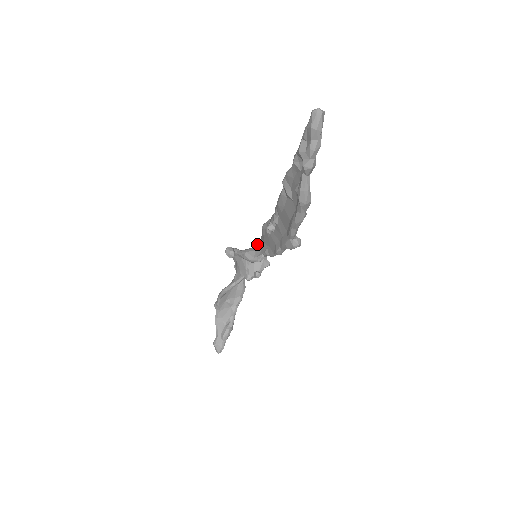
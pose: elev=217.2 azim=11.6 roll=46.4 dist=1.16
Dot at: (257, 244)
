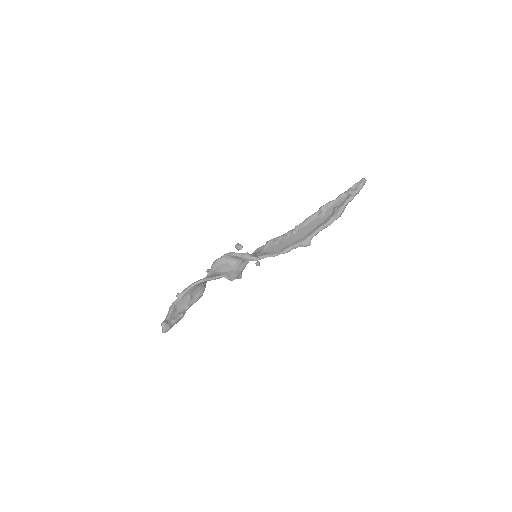
Dot at: occluded
